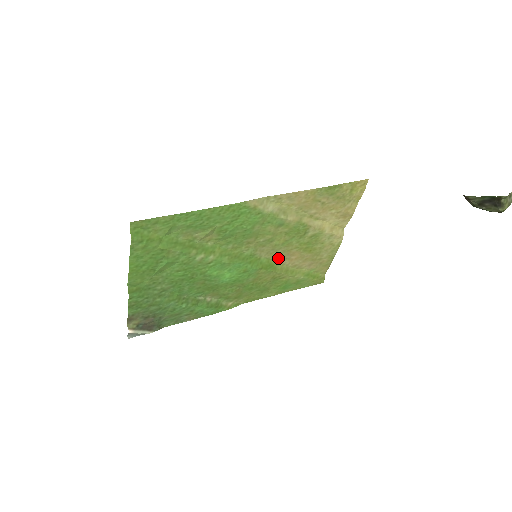
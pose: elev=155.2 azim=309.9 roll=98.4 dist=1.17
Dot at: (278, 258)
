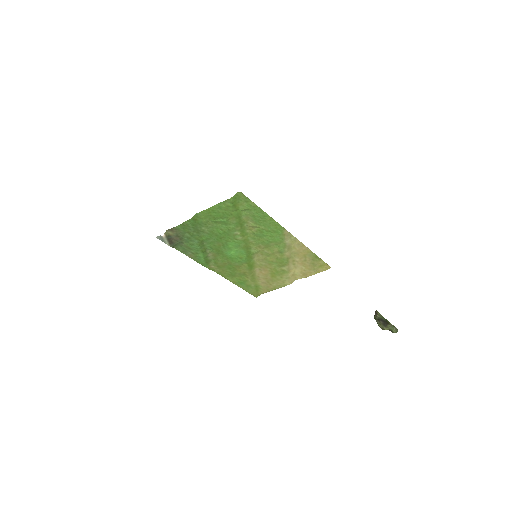
Dot at: (258, 266)
